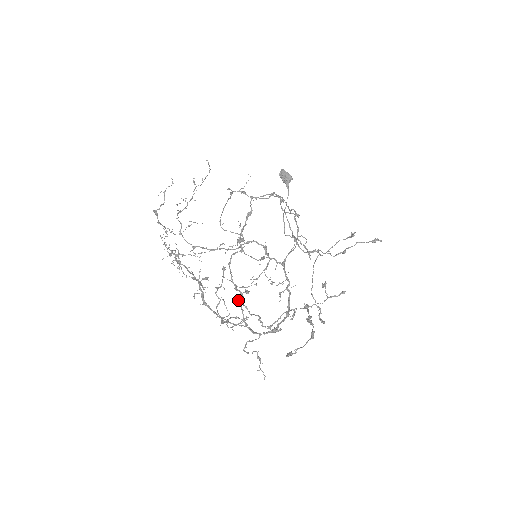
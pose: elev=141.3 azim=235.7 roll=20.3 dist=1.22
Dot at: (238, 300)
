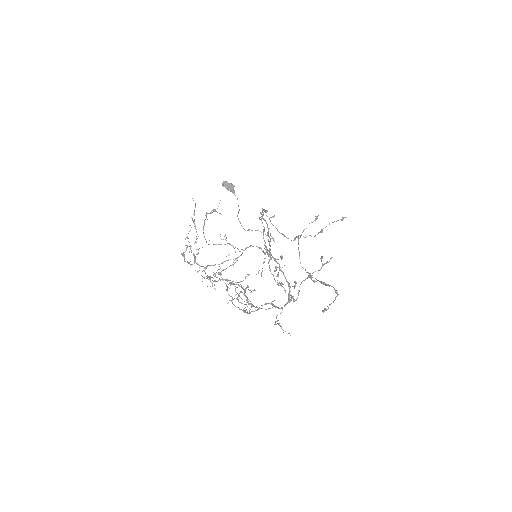
Dot at: occluded
